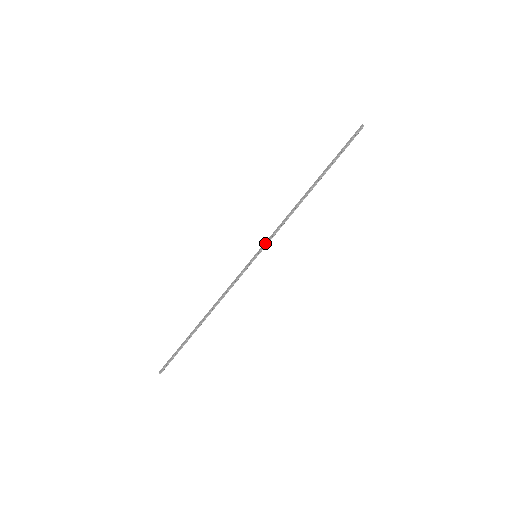
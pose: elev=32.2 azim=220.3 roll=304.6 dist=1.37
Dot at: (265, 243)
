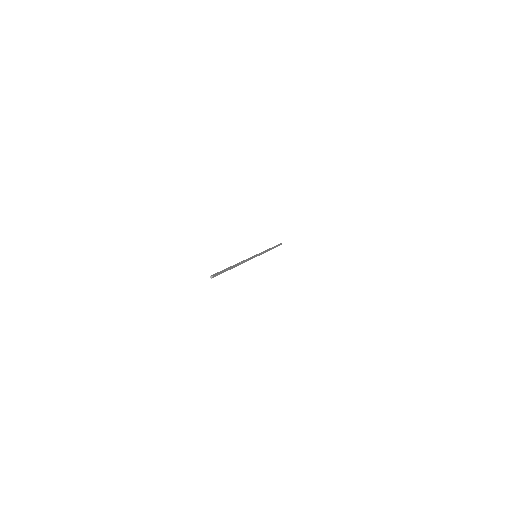
Dot at: (259, 253)
